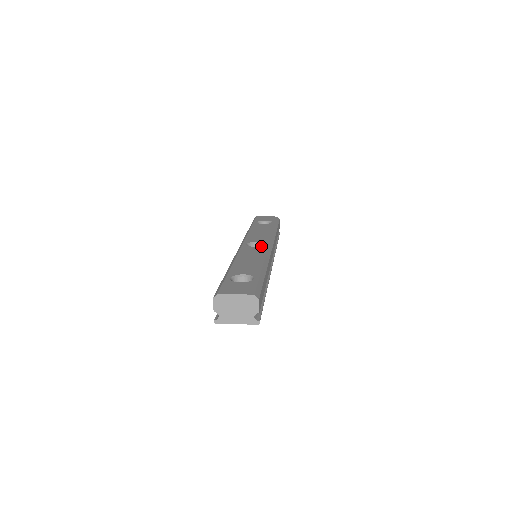
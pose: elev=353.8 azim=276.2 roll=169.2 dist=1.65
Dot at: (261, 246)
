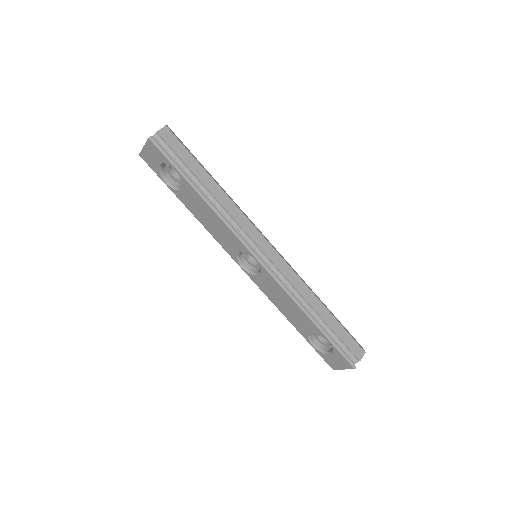
Dot at: occluded
